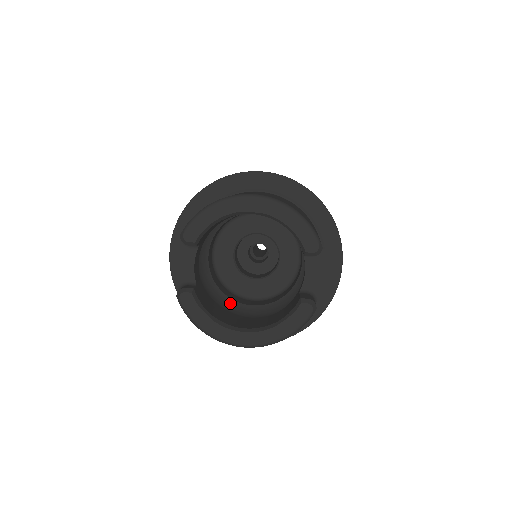
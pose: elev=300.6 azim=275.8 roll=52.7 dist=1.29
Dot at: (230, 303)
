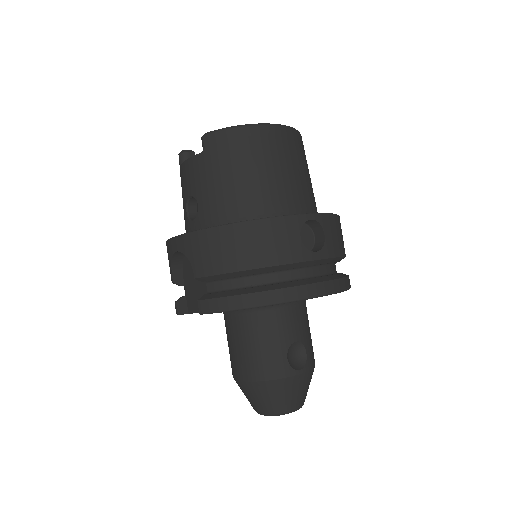
Dot at: occluded
